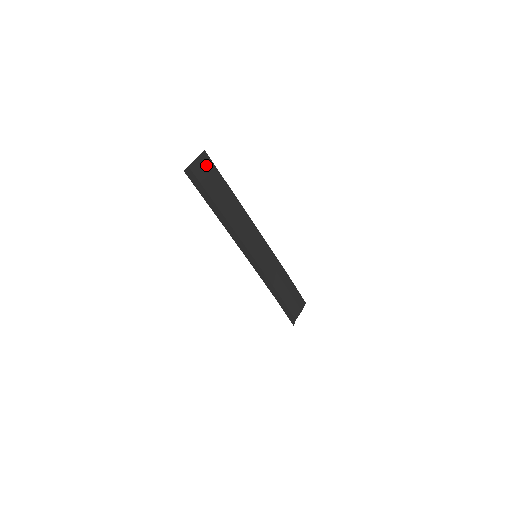
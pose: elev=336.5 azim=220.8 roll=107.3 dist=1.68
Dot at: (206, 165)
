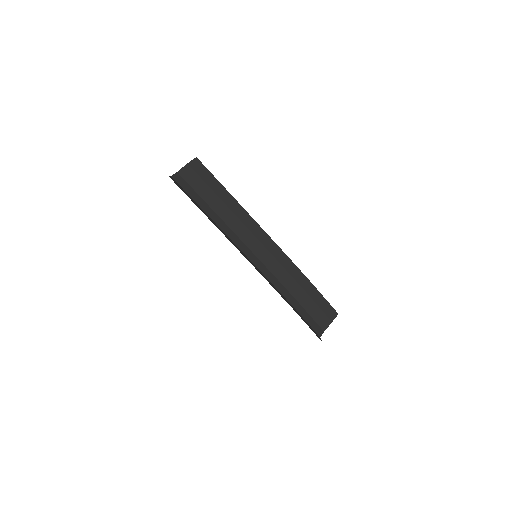
Dot at: (198, 170)
